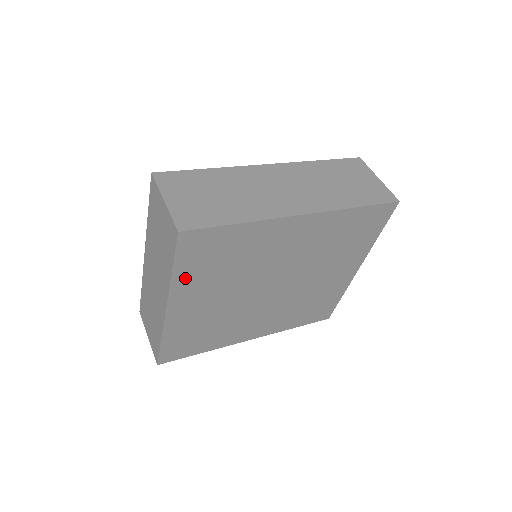
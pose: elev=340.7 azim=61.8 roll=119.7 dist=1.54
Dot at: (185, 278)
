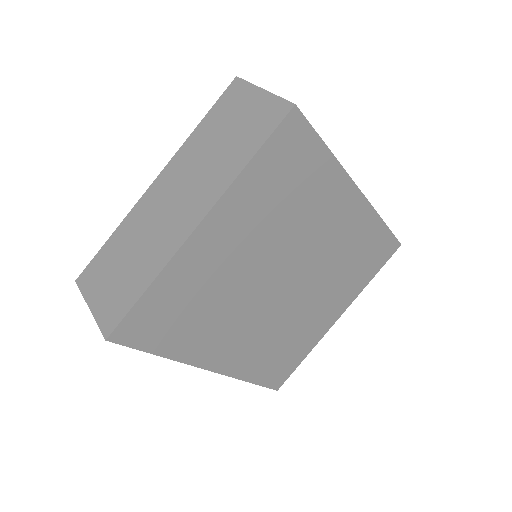
Dot at: (249, 185)
